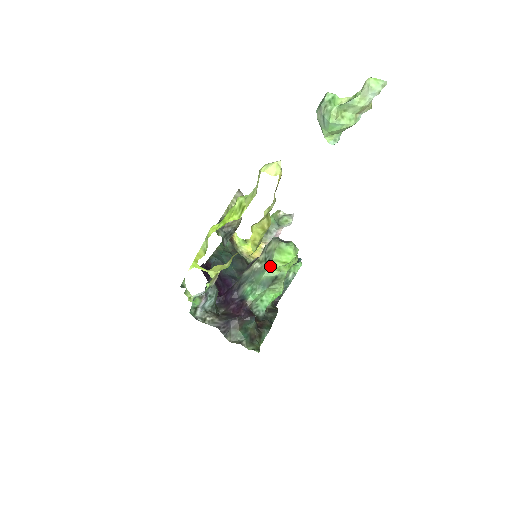
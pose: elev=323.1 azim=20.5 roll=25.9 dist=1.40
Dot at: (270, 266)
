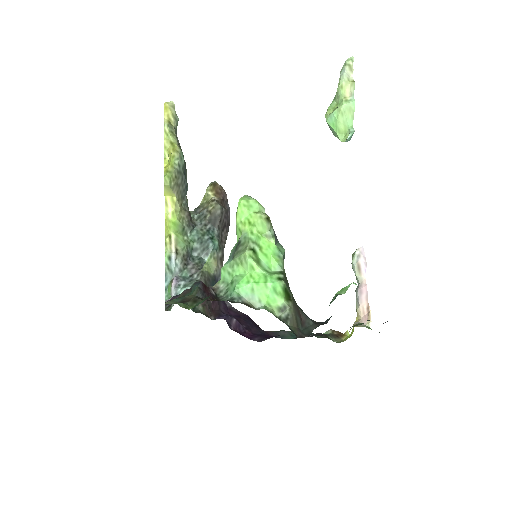
Dot at: (236, 234)
